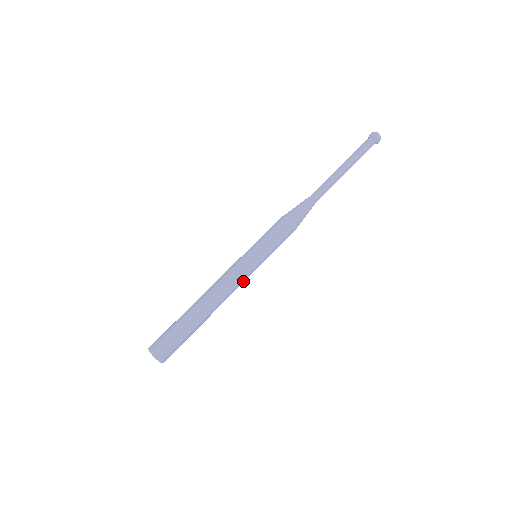
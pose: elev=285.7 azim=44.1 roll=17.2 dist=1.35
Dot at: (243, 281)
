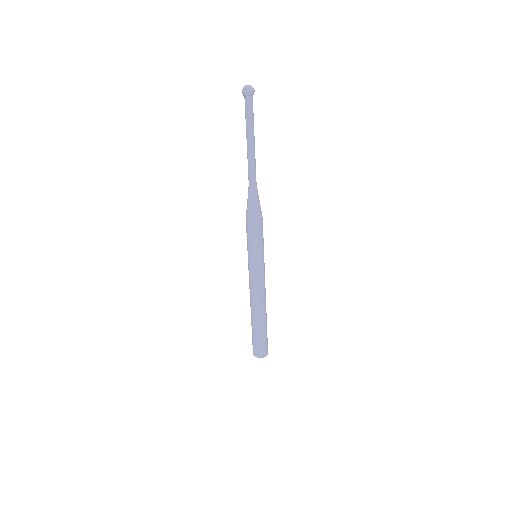
Dot at: (259, 280)
